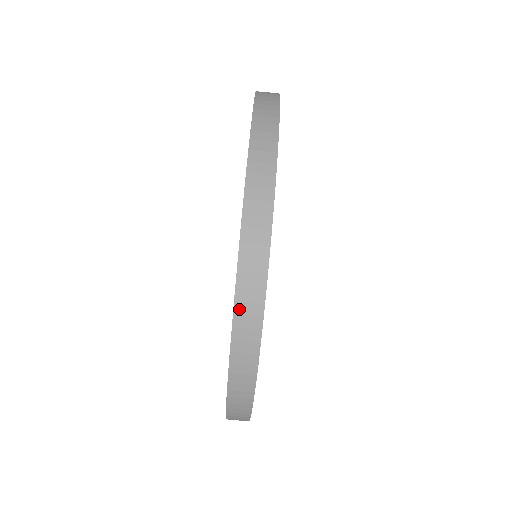
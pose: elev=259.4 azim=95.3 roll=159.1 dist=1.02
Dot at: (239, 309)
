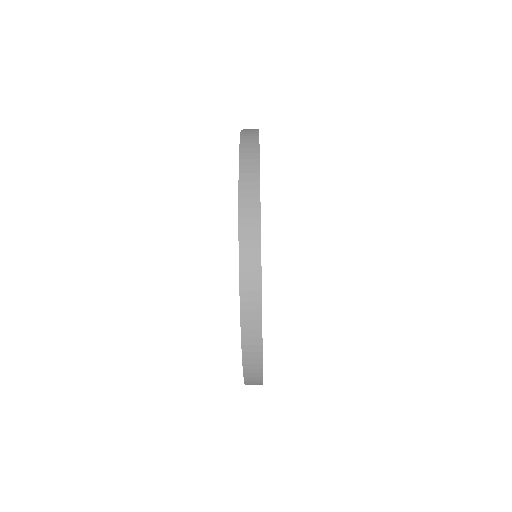
Dot at: (245, 342)
